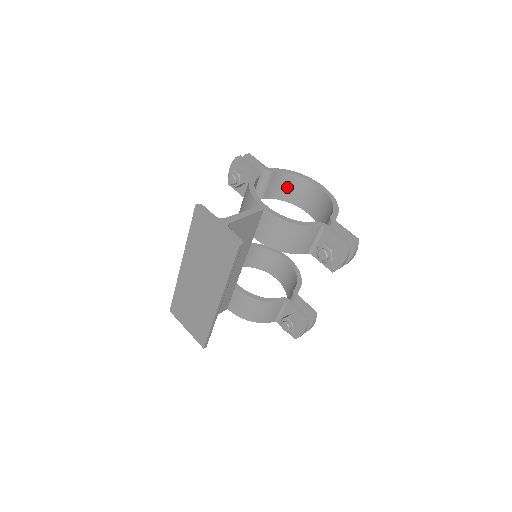
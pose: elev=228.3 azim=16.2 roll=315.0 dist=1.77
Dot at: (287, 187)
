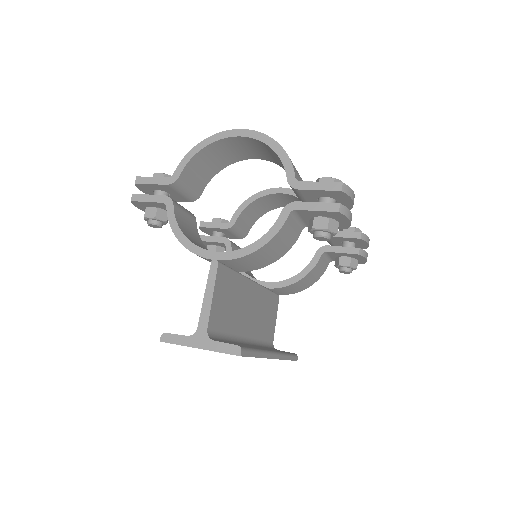
Dot at: (209, 162)
